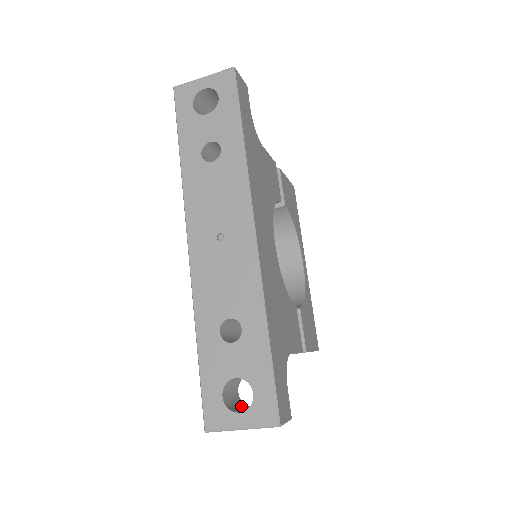
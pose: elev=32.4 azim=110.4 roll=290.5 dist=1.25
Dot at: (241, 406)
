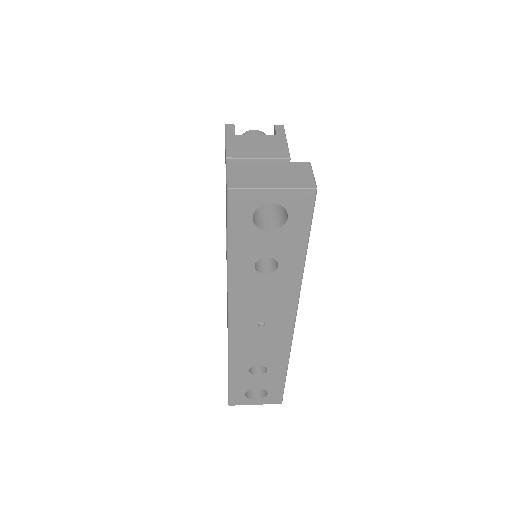
Dot at: occluded
